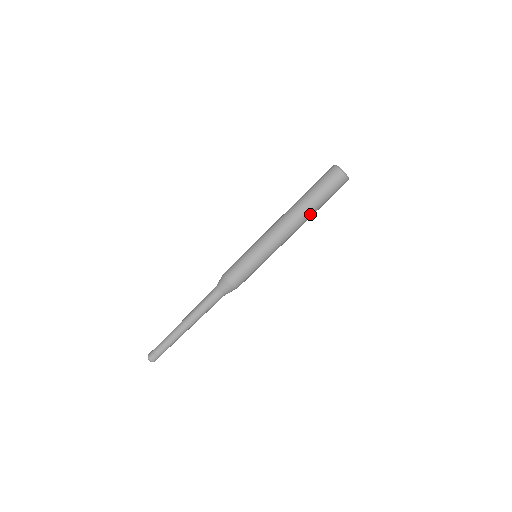
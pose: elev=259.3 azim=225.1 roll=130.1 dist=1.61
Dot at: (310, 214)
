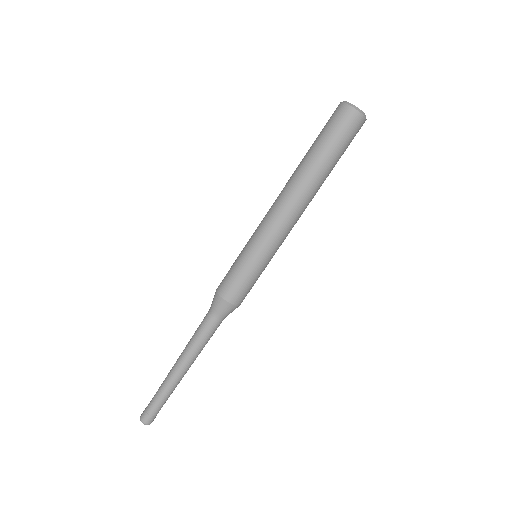
Dot at: occluded
